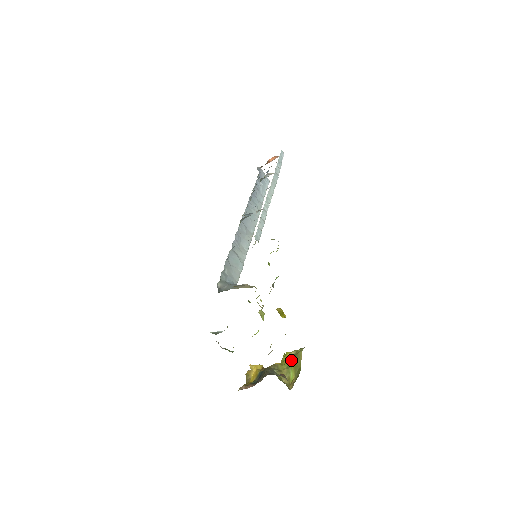
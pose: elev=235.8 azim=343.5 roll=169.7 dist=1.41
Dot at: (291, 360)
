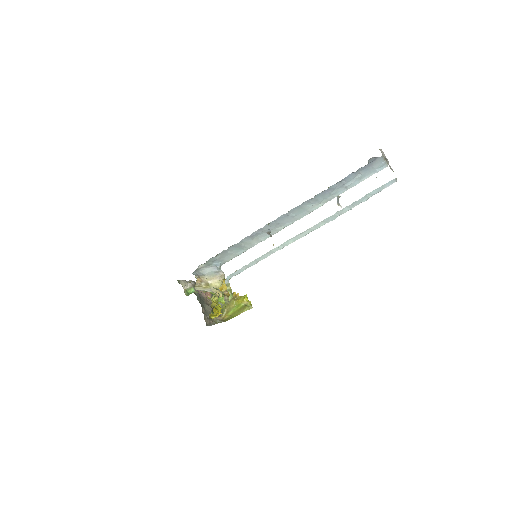
Dot at: (240, 306)
